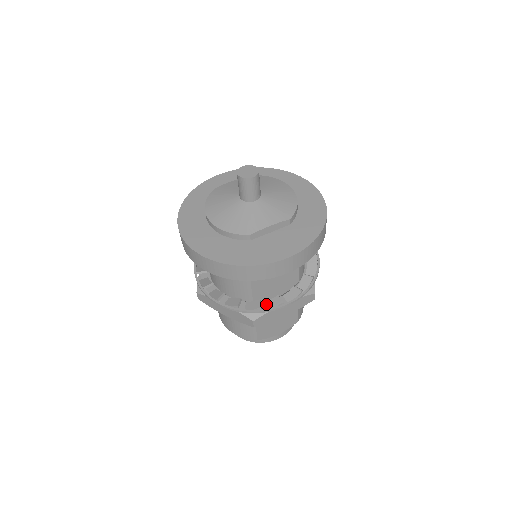
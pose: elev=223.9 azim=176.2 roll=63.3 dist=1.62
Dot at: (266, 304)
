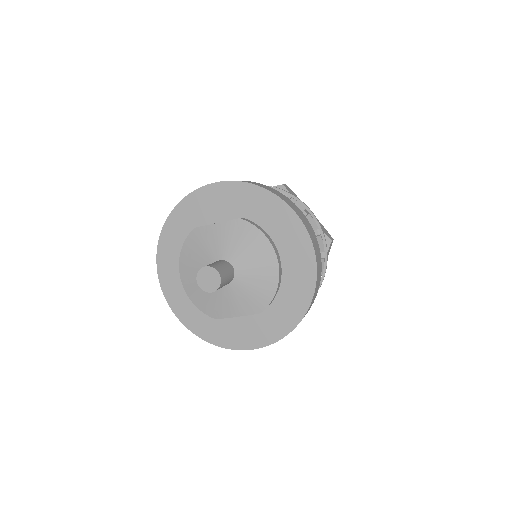
Dot at: occluded
